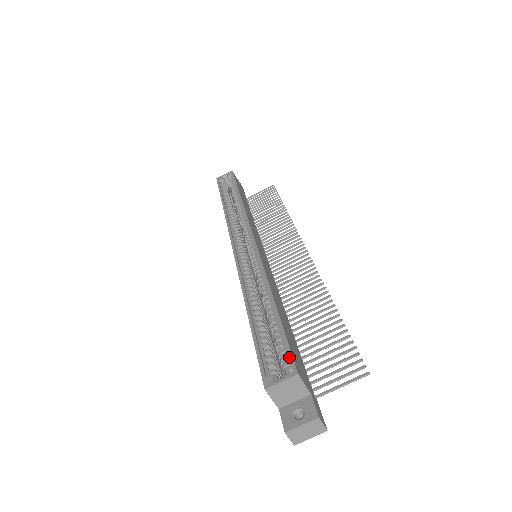
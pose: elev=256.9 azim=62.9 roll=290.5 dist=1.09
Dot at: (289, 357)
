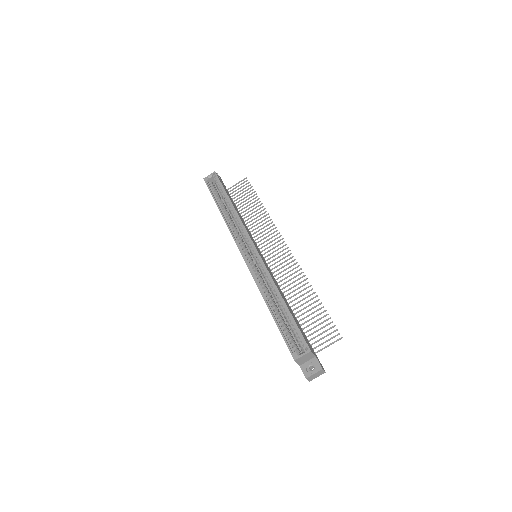
Dot at: (303, 341)
